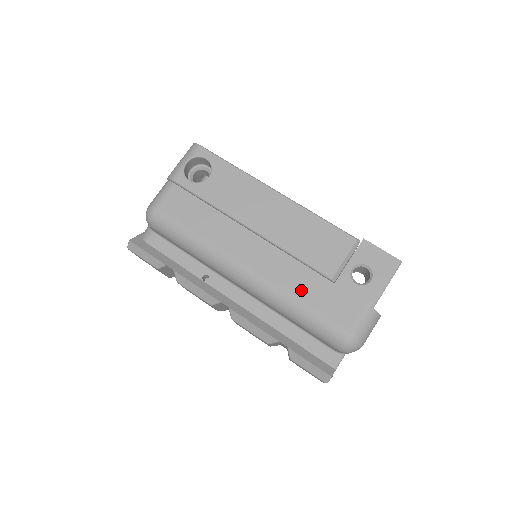
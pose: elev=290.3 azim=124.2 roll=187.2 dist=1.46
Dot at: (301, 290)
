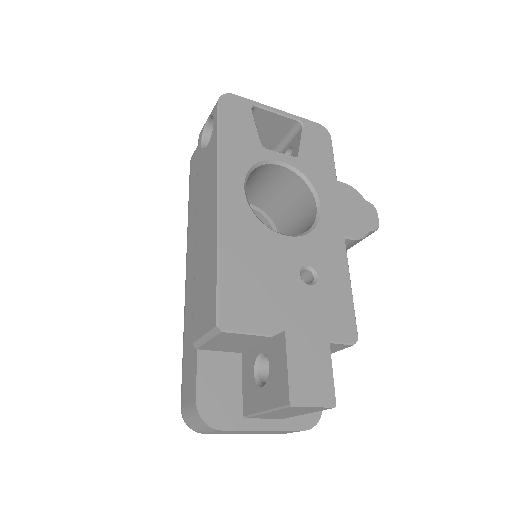
Dot at: (188, 327)
